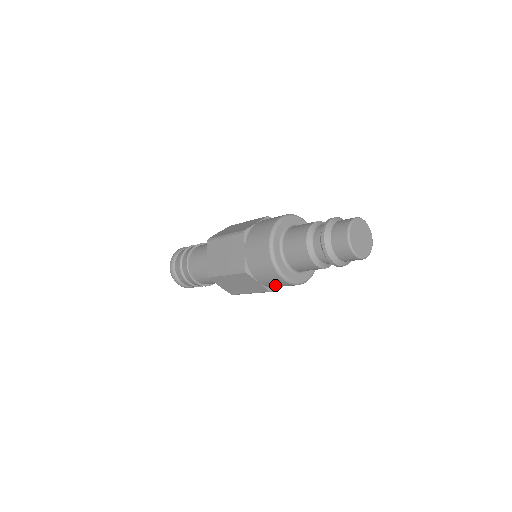
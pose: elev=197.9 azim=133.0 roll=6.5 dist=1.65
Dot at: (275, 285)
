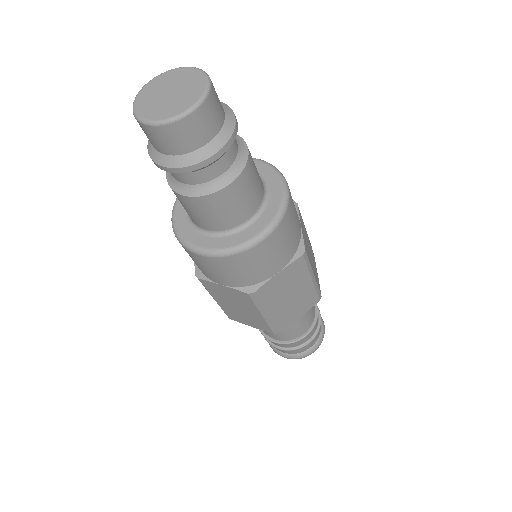
Dot at: (229, 275)
